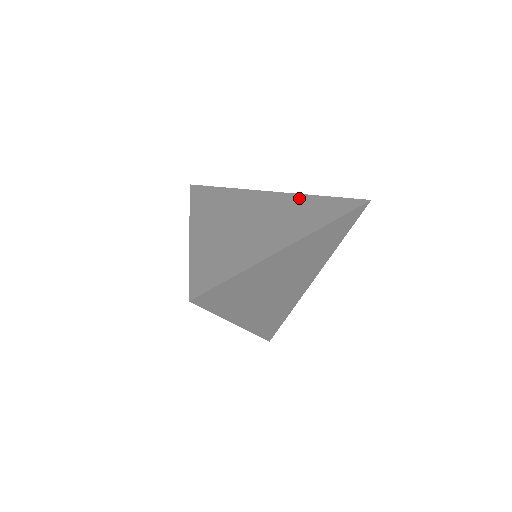
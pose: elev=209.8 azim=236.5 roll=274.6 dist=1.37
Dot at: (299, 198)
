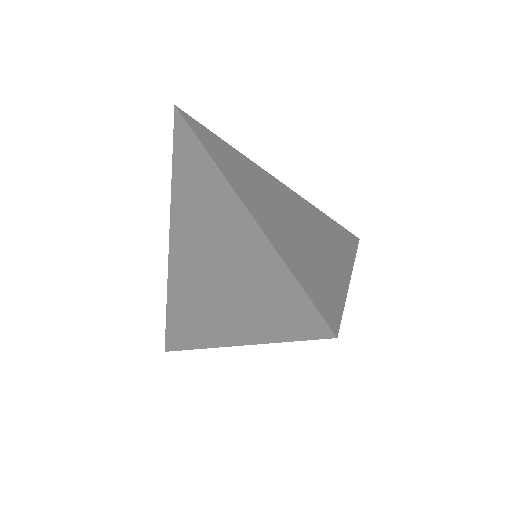
Dot at: (309, 205)
